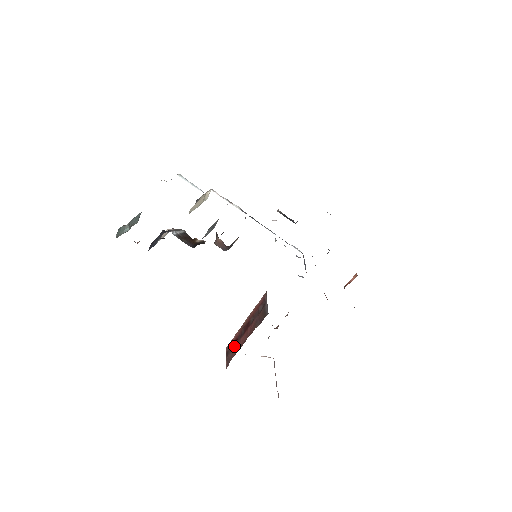
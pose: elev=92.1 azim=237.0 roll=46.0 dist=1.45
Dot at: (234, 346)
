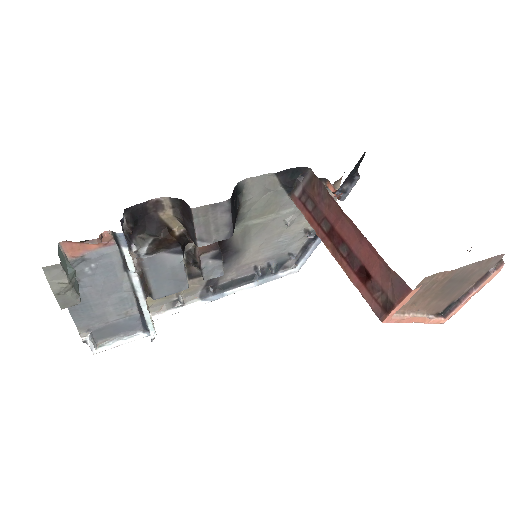
Dot at: (369, 277)
